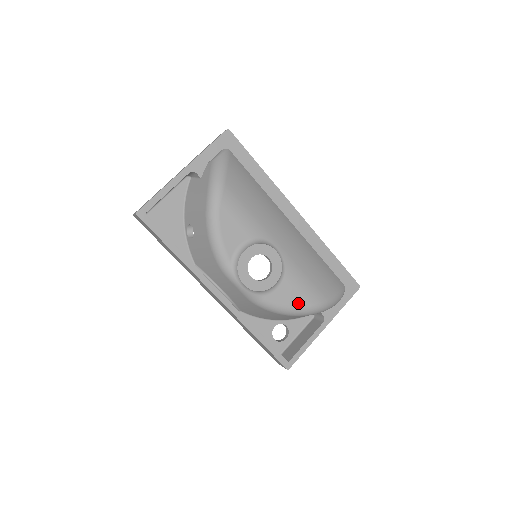
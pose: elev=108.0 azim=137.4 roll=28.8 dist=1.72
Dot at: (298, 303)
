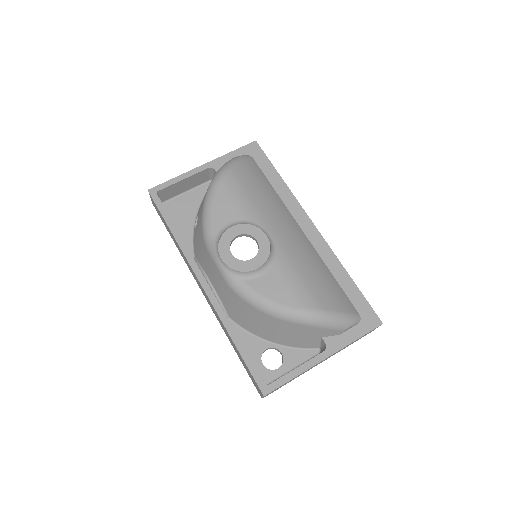
Dot at: (283, 300)
